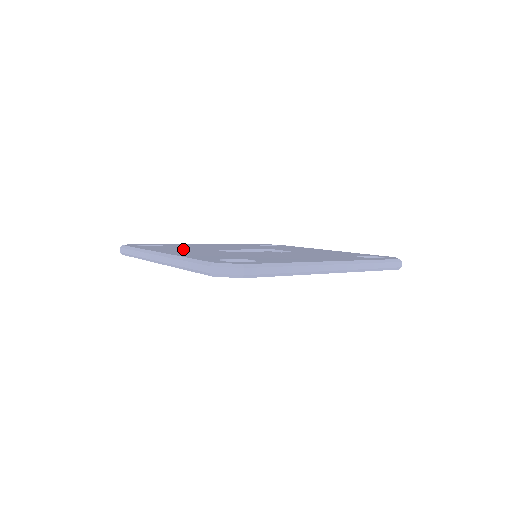
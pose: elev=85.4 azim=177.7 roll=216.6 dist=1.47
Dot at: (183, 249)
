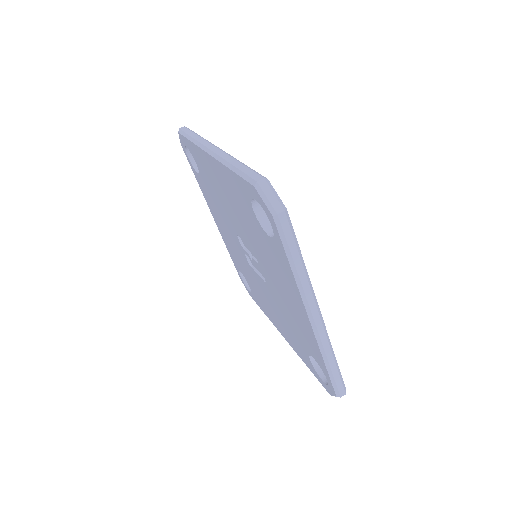
Dot at: occluded
